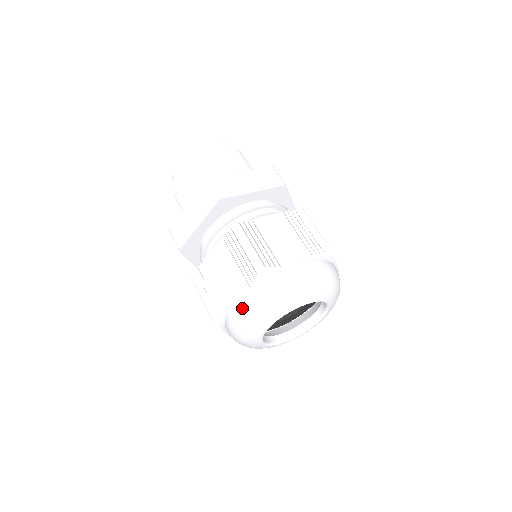
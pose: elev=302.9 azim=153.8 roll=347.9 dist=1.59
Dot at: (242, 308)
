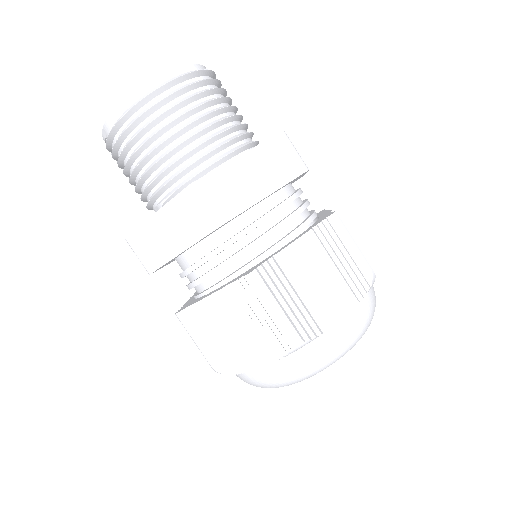
Dot at: (266, 377)
